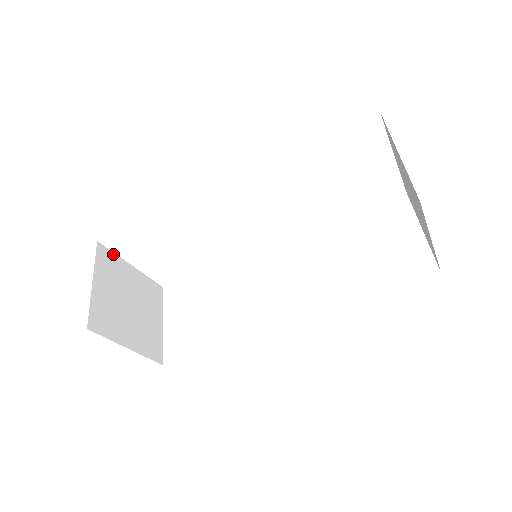
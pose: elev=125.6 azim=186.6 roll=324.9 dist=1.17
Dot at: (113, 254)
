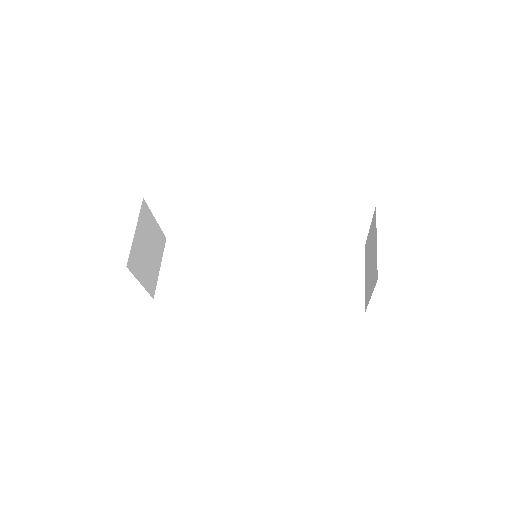
Dot at: (148, 209)
